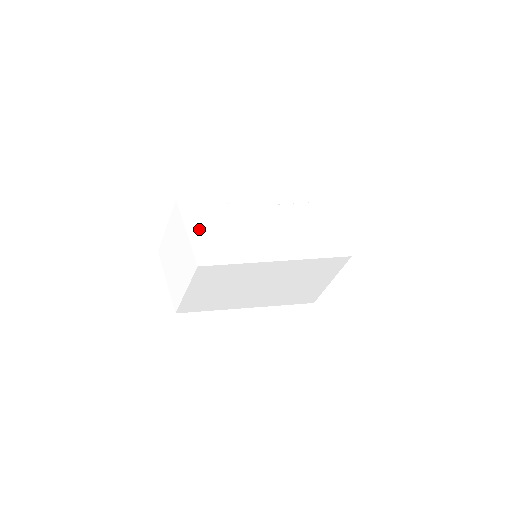
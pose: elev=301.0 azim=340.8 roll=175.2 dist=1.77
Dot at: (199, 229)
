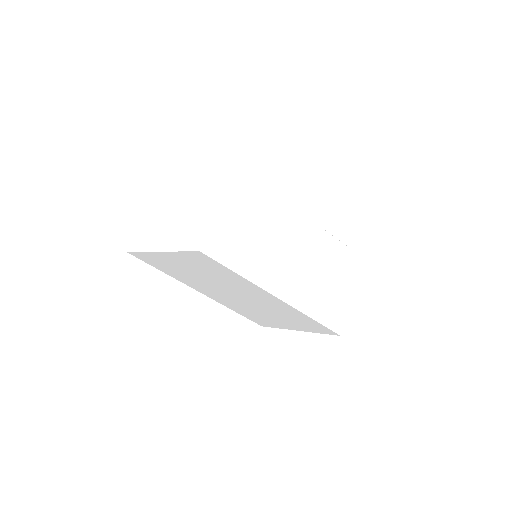
Dot at: (234, 202)
